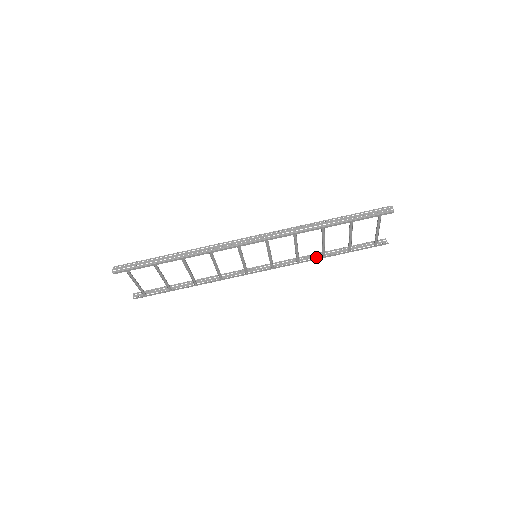
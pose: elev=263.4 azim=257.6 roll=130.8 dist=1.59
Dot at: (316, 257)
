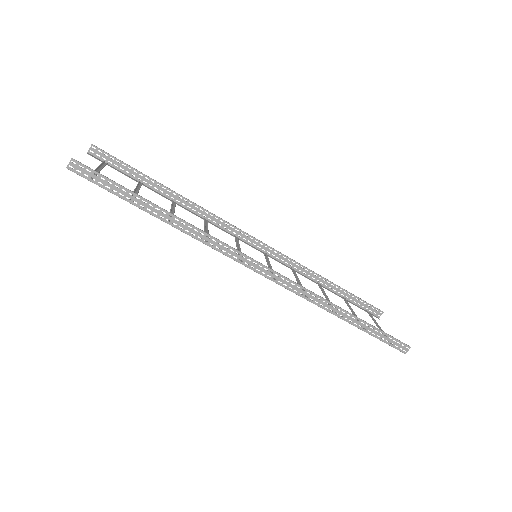
Dot at: (313, 277)
